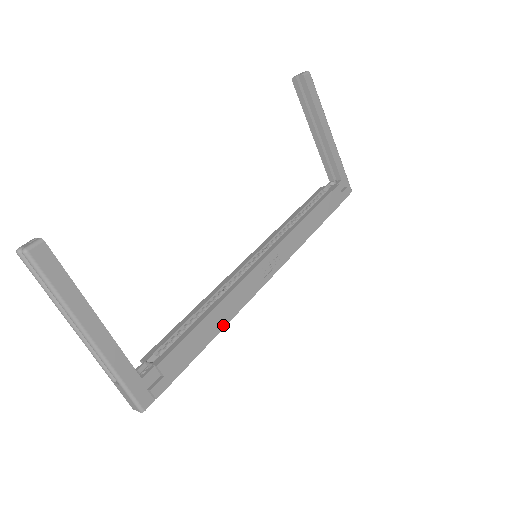
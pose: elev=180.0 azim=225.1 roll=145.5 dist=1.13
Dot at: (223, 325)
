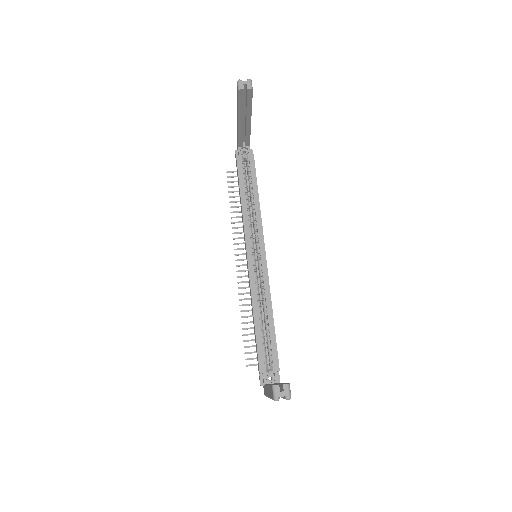
Dot at: occluded
